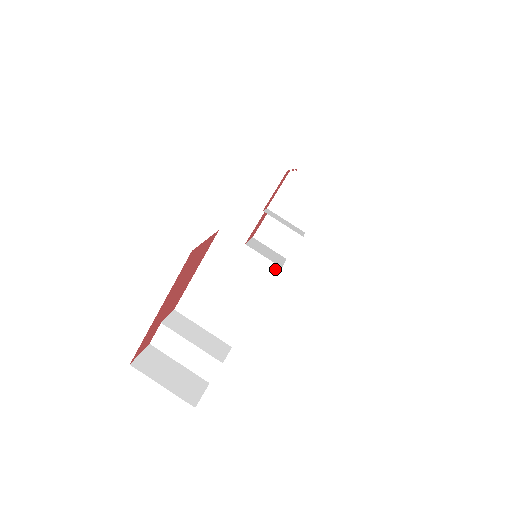
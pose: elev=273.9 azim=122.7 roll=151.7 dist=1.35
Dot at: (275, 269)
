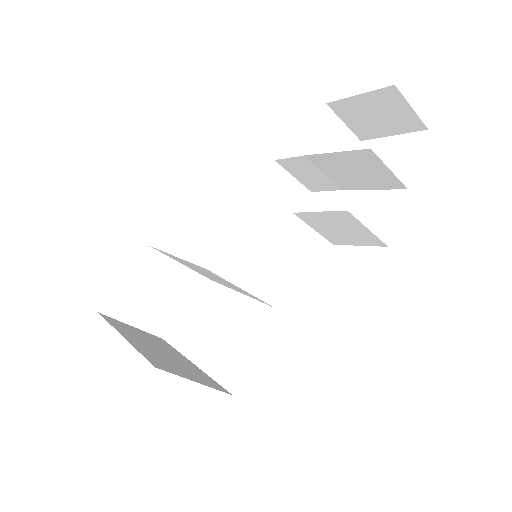
Dot at: (268, 304)
